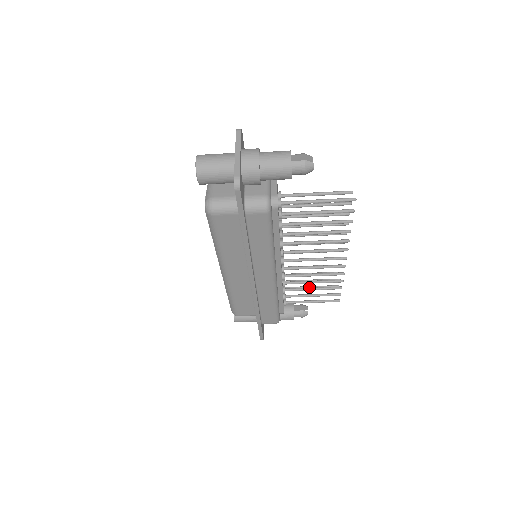
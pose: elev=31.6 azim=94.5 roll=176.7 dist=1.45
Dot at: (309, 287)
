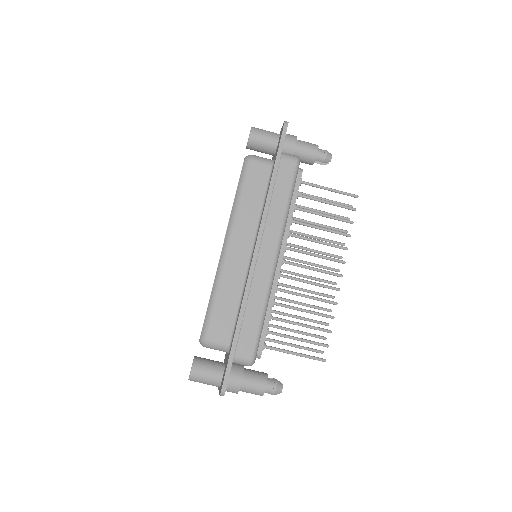
Dot at: (291, 343)
